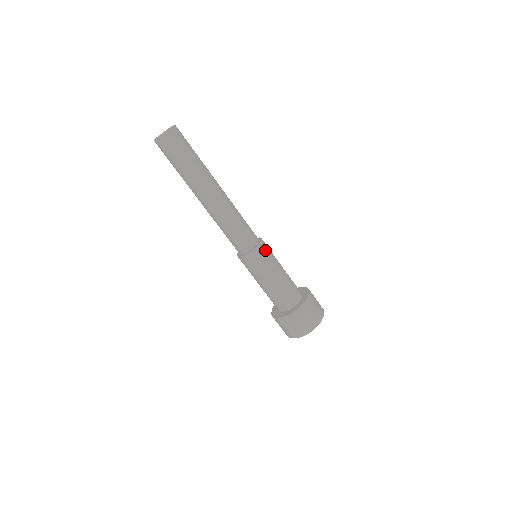
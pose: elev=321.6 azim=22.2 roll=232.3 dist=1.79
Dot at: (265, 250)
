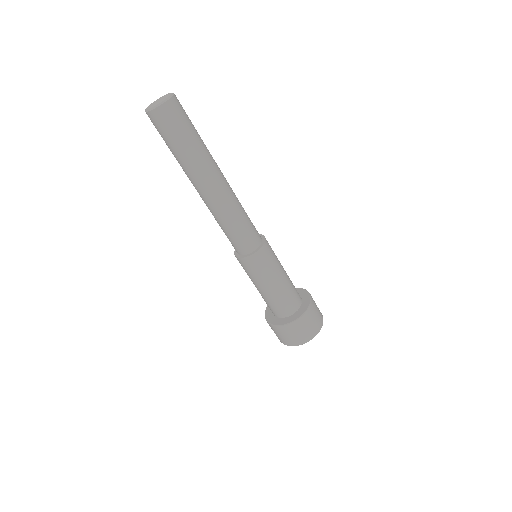
Dot at: (257, 262)
